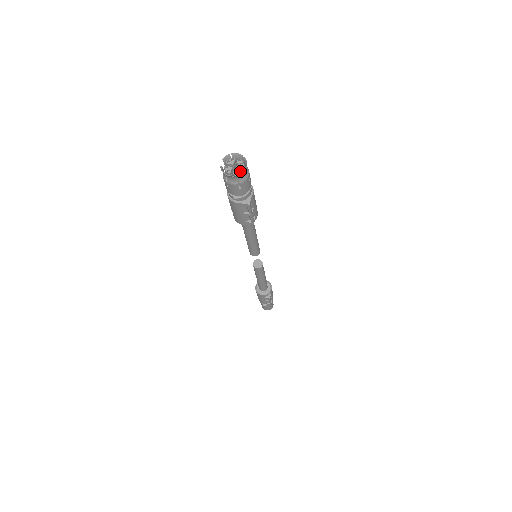
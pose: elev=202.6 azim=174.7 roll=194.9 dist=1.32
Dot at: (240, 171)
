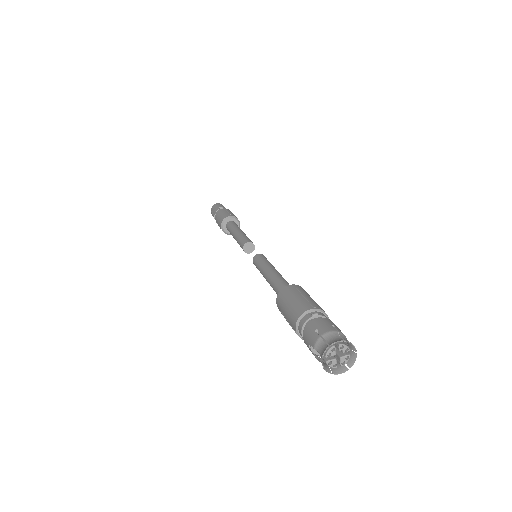
Dot at: (349, 359)
